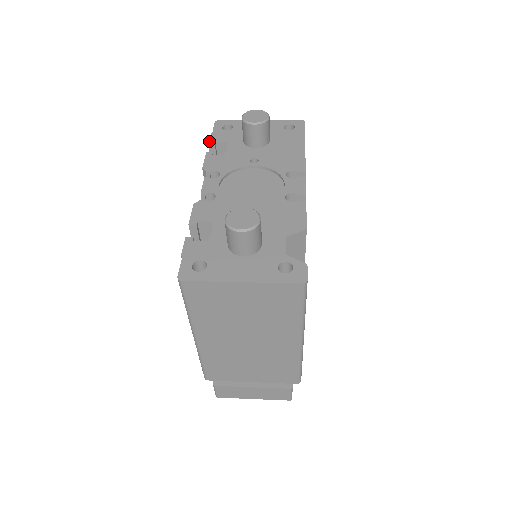
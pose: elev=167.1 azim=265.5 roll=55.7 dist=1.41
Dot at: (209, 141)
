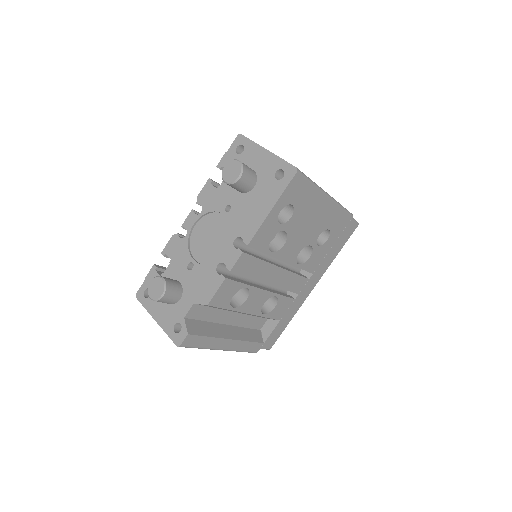
Dot at: (218, 163)
